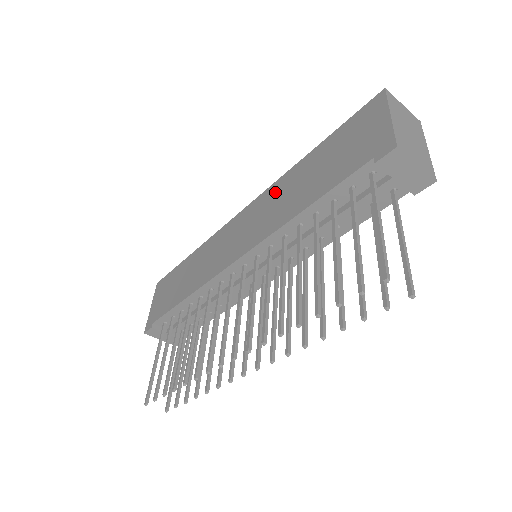
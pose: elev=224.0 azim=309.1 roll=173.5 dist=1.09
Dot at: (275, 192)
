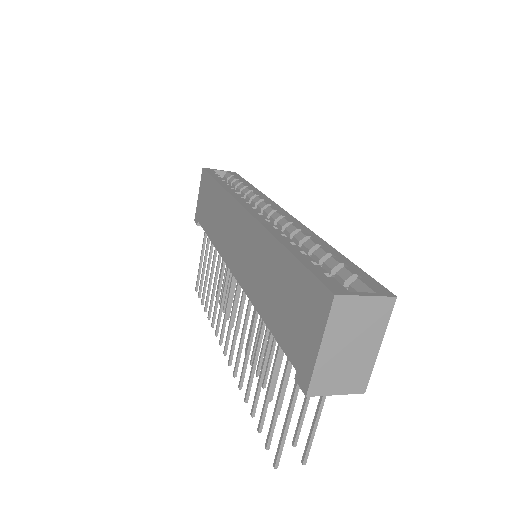
Dot at: (258, 242)
